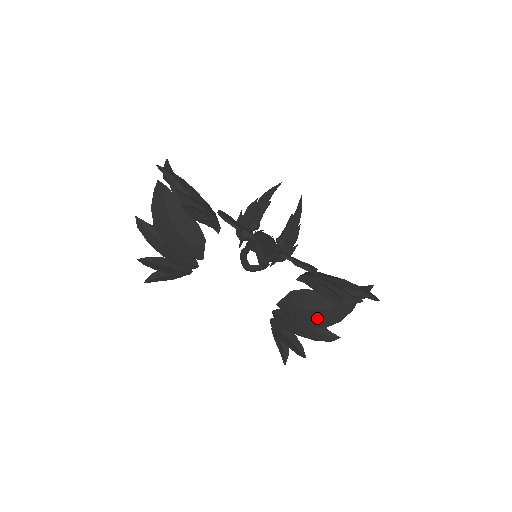
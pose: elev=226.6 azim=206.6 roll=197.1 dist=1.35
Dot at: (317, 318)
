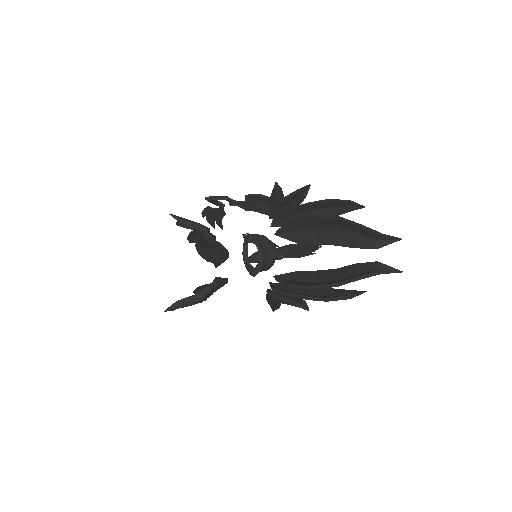
Dot at: occluded
